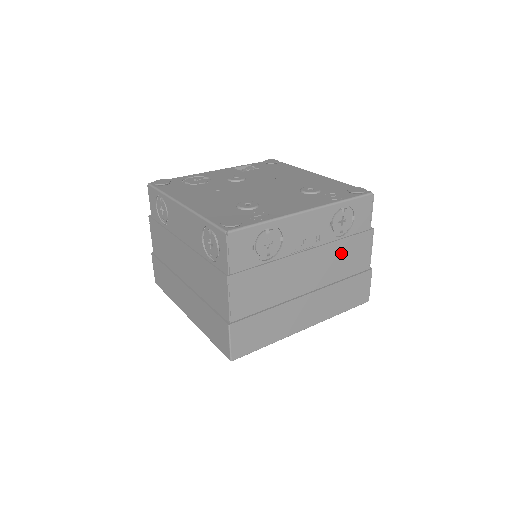
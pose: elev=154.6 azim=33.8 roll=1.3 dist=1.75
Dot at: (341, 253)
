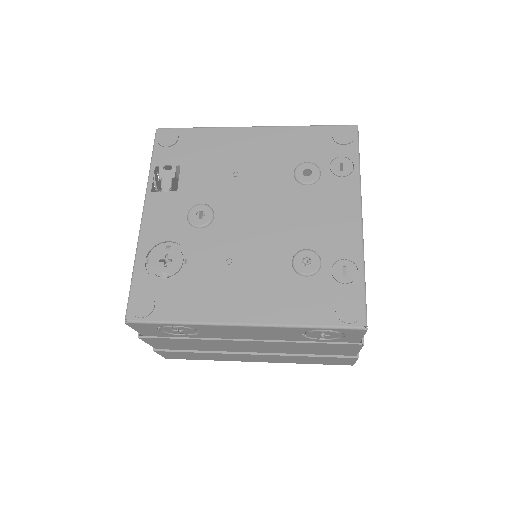
Dot at: occluded
